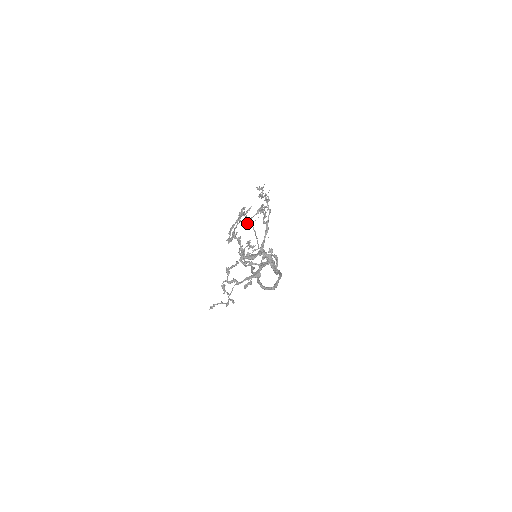
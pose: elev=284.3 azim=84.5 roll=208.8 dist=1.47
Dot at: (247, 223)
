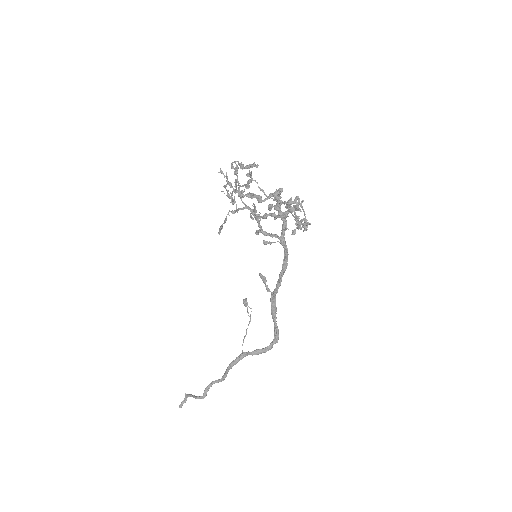
Dot at: (246, 174)
